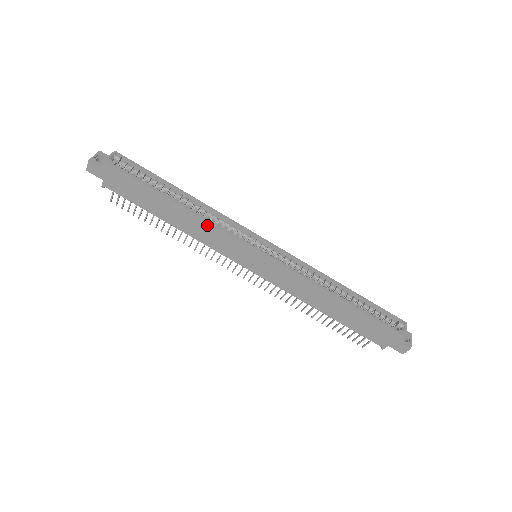
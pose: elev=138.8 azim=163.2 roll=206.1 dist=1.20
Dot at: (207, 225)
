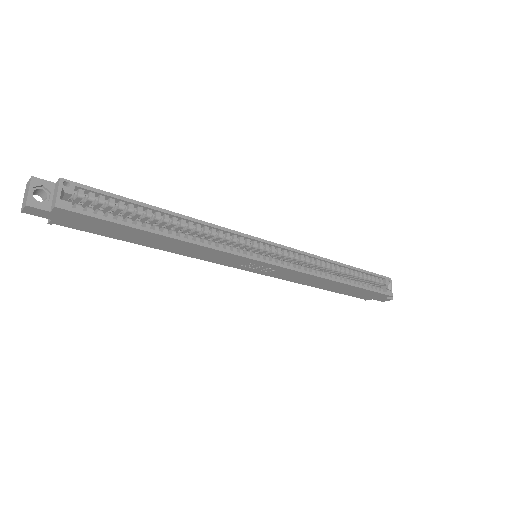
Dot at: (207, 250)
